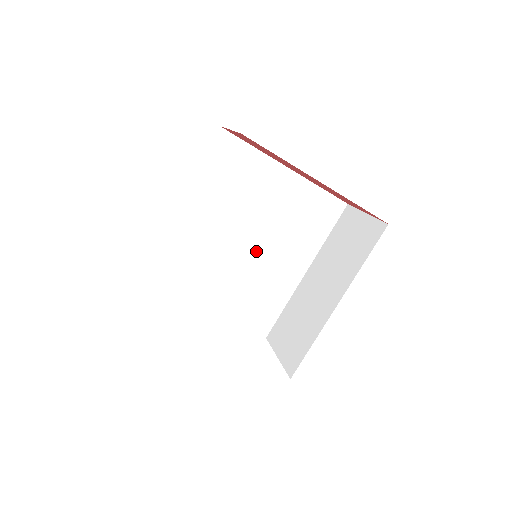
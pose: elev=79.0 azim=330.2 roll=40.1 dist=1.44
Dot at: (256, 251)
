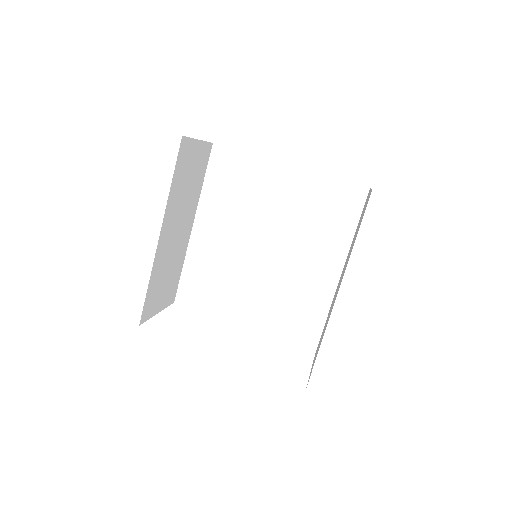
Dot at: (278, 256)
